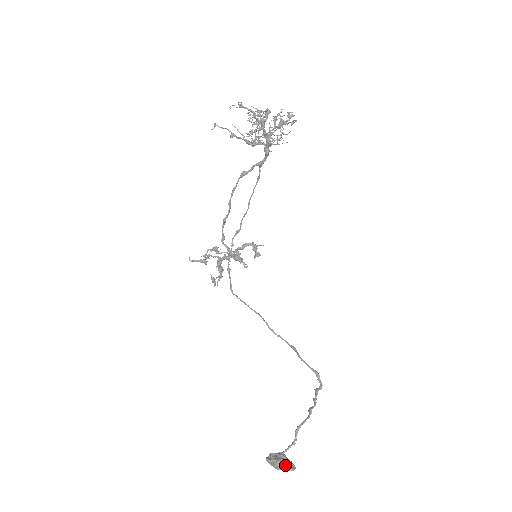
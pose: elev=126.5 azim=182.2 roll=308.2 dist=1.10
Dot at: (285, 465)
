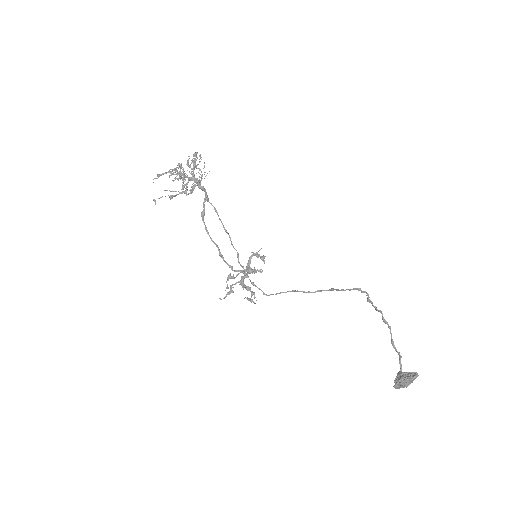
Dot at: (408, 377)
